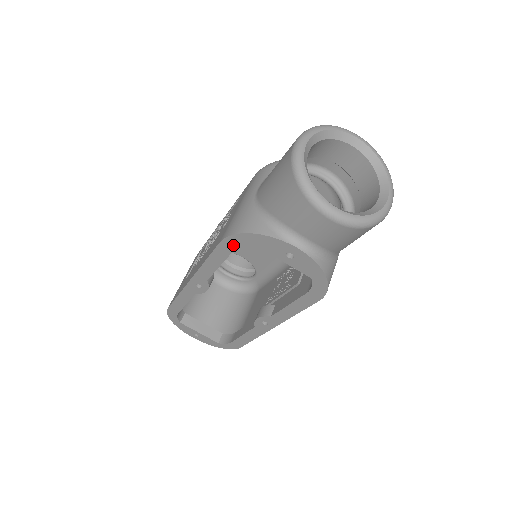
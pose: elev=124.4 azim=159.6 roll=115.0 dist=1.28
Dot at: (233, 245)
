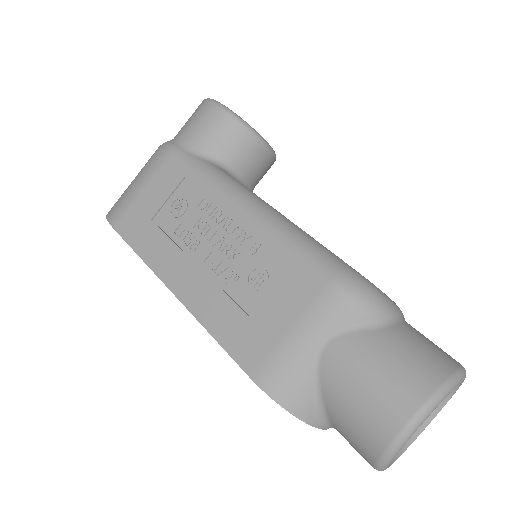
Dot at: occluded
